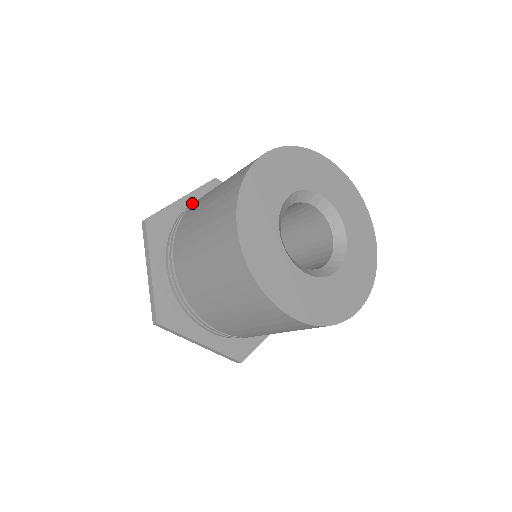
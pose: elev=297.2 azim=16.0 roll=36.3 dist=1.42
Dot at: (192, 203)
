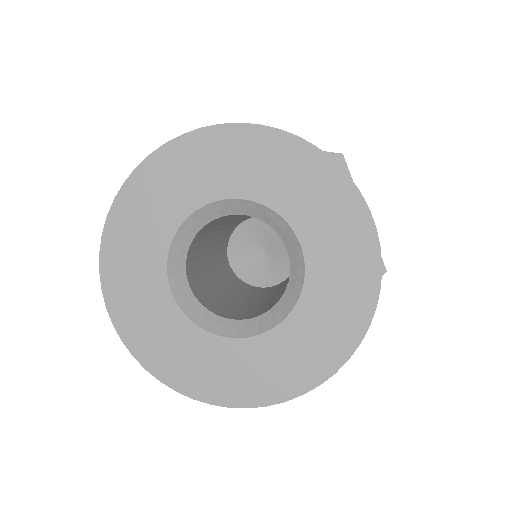
Dot at: occluded
